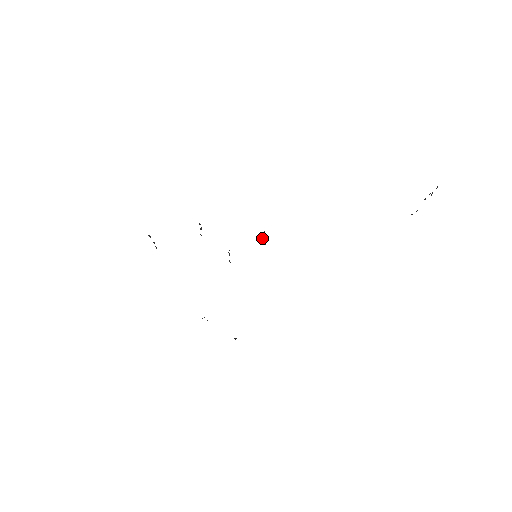
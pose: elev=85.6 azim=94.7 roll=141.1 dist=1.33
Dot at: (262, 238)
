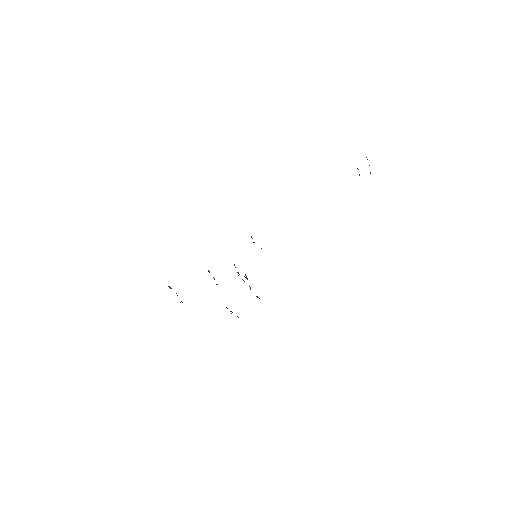
Dot at: occluded
